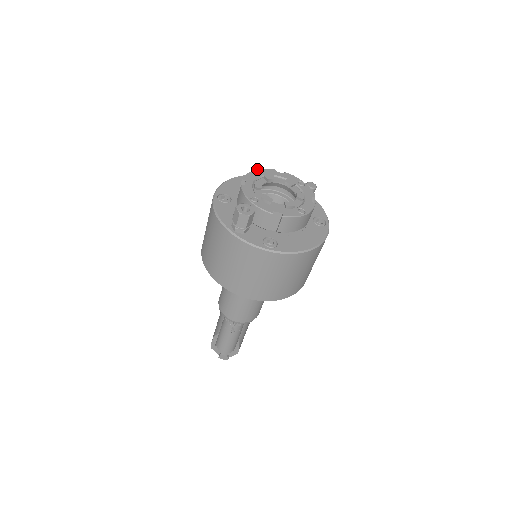
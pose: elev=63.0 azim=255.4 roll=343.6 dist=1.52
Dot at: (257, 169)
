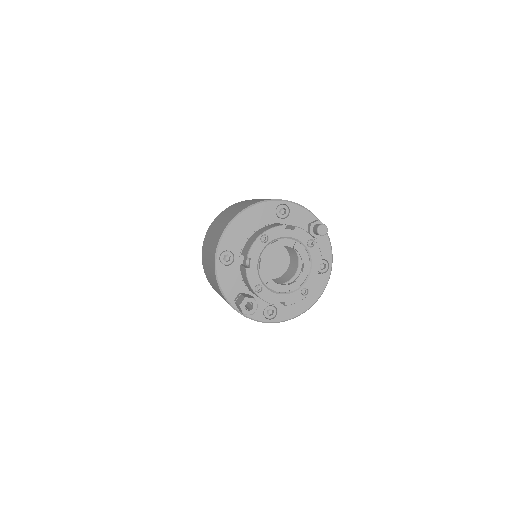
Dot at: (264, 232)
